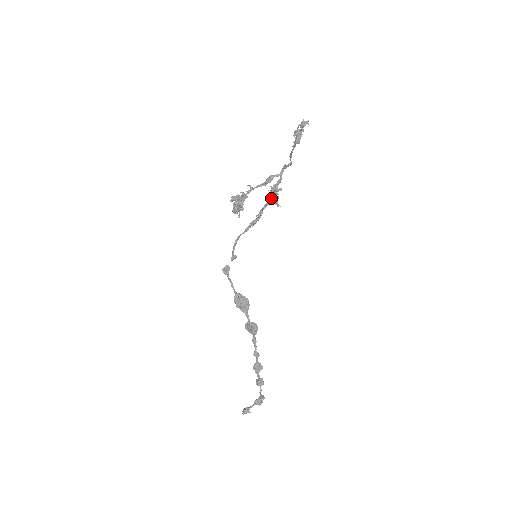
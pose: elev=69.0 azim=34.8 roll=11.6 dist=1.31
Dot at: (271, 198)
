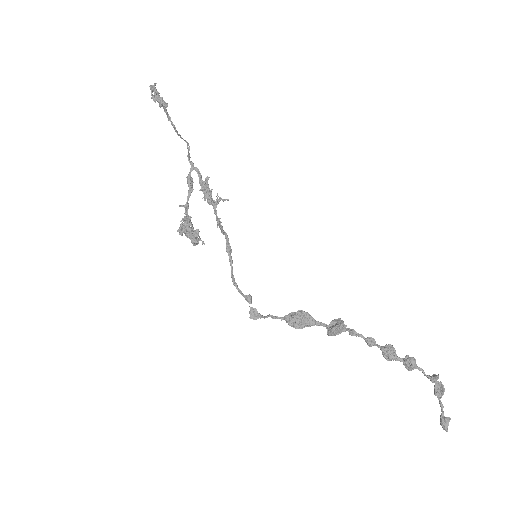
Dot at: (211, 199)
